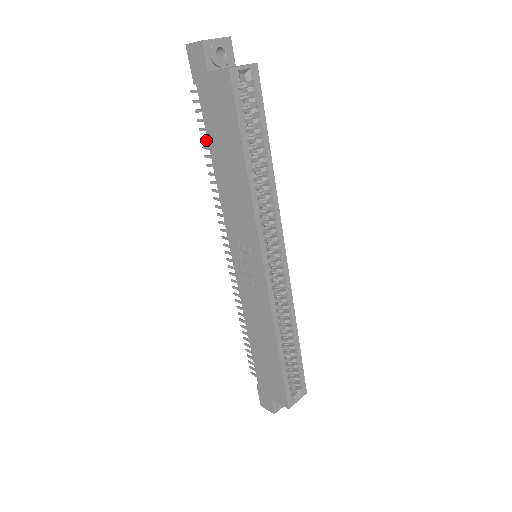
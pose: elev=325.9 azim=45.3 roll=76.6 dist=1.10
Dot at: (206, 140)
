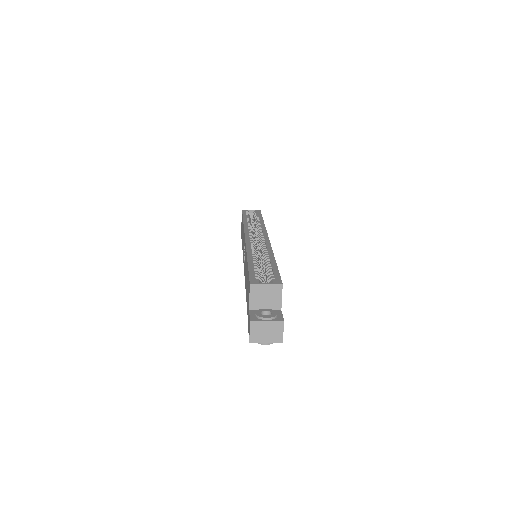
Dot at: occluded
